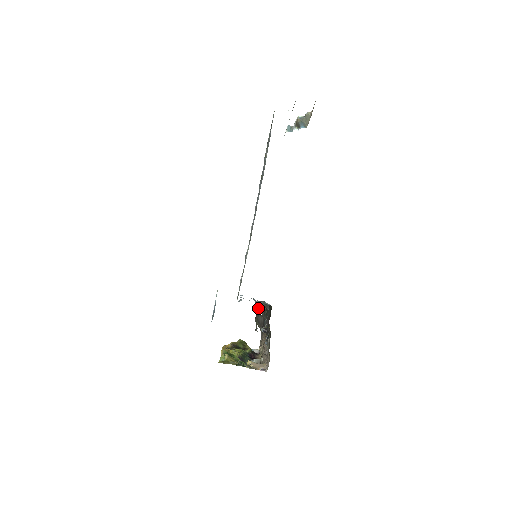
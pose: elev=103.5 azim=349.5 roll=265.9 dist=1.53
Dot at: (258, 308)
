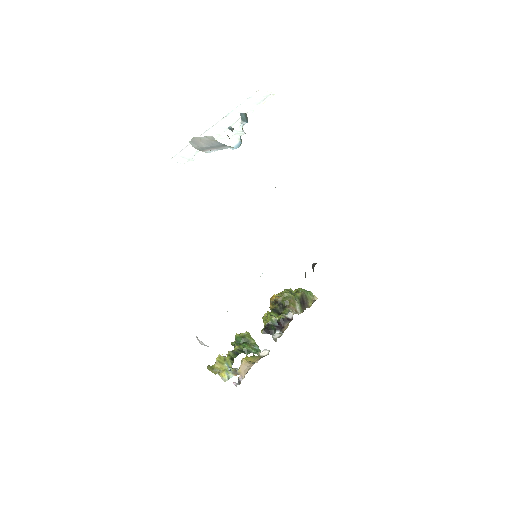
Dot at: occluded
